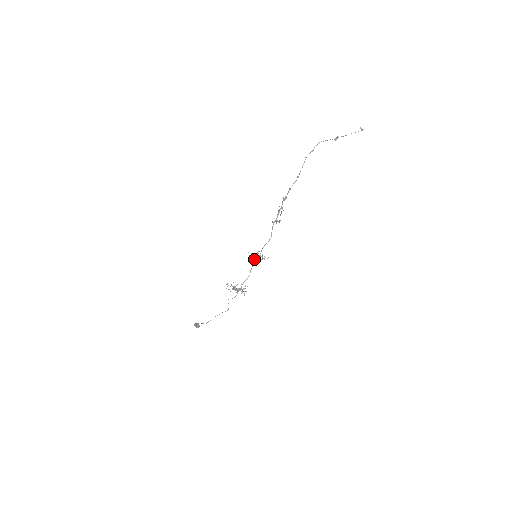
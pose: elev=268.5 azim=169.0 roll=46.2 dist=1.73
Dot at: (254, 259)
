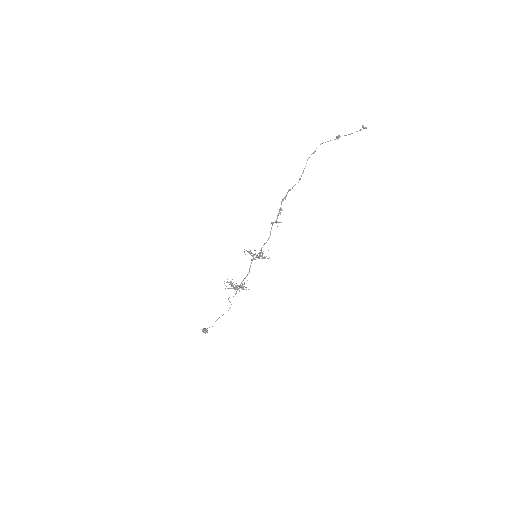
Dot at: (254, 259)
